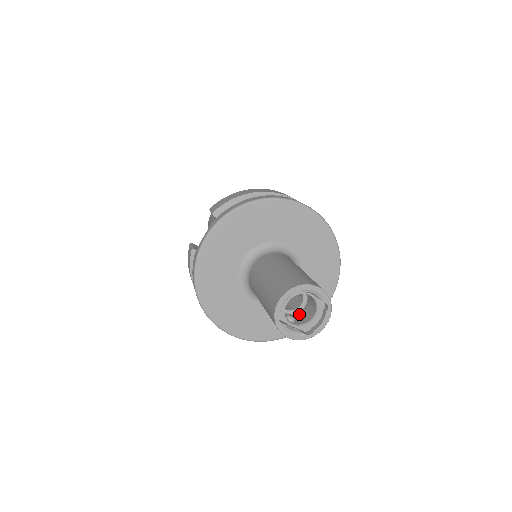
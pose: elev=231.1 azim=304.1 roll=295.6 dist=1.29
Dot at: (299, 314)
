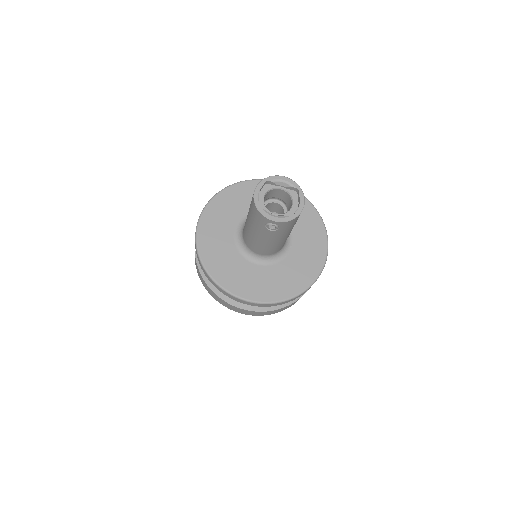
Dot at: occluded
